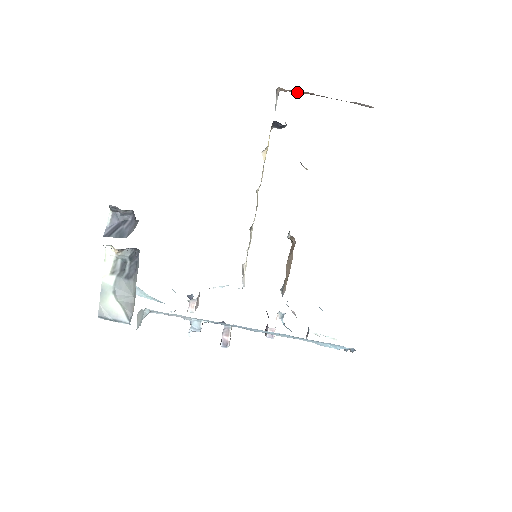
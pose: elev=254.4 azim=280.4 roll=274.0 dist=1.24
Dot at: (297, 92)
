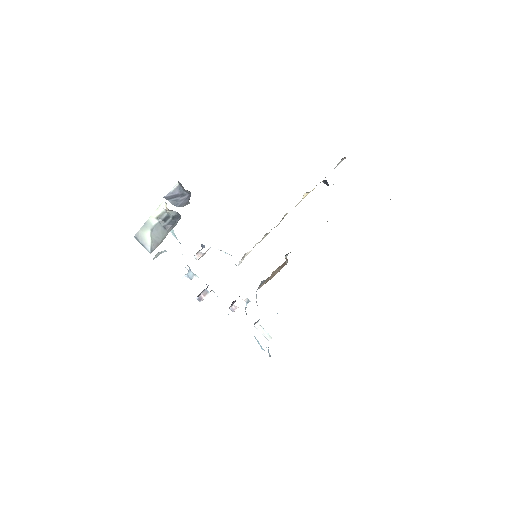
Dot at: occluded
